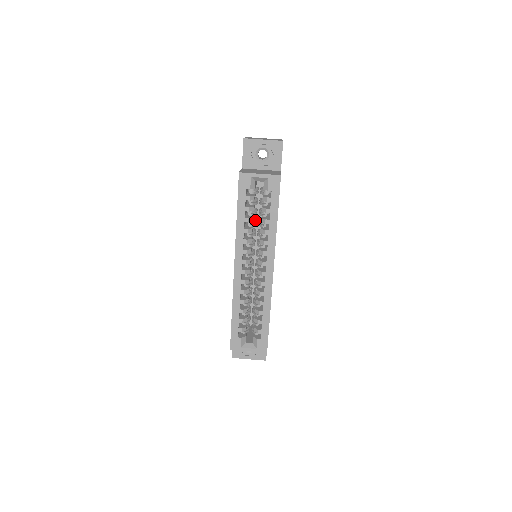
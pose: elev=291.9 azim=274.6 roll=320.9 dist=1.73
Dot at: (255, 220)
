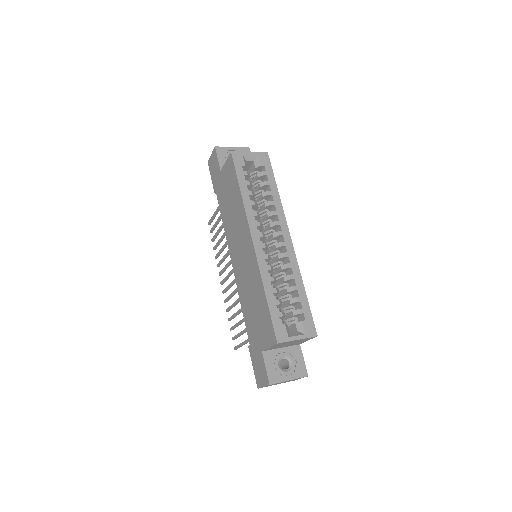
Dot at: occluded
